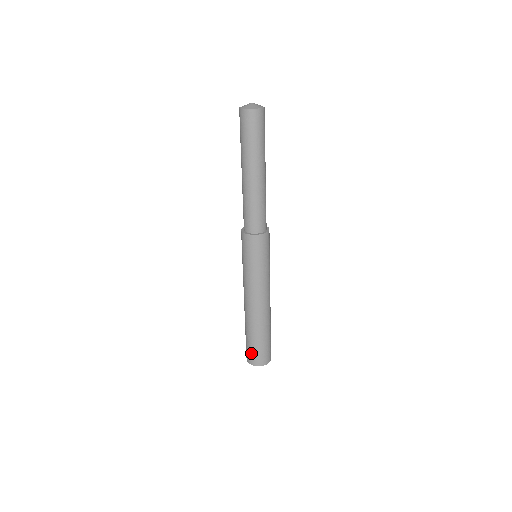
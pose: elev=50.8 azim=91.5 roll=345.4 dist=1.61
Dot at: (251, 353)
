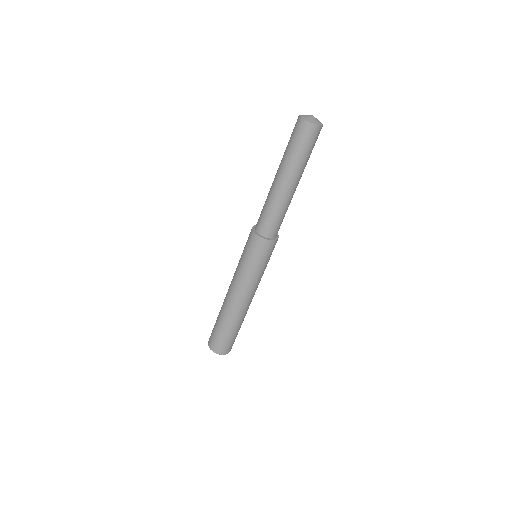
Dot at: (219, 343)
